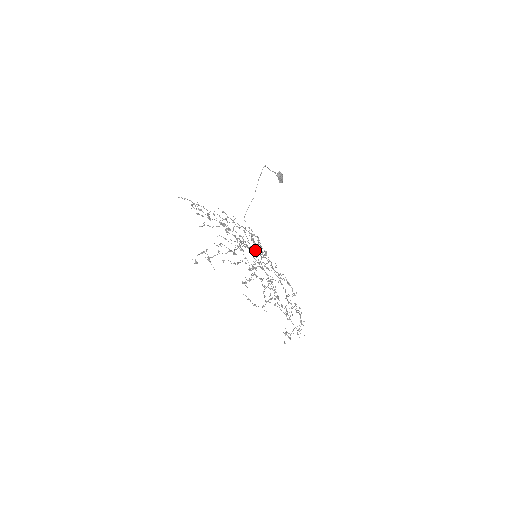
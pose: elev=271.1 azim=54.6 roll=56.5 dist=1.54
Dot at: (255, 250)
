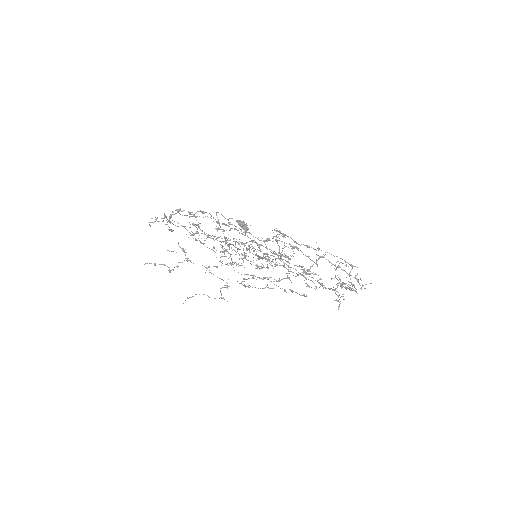
Dot at: occluded
